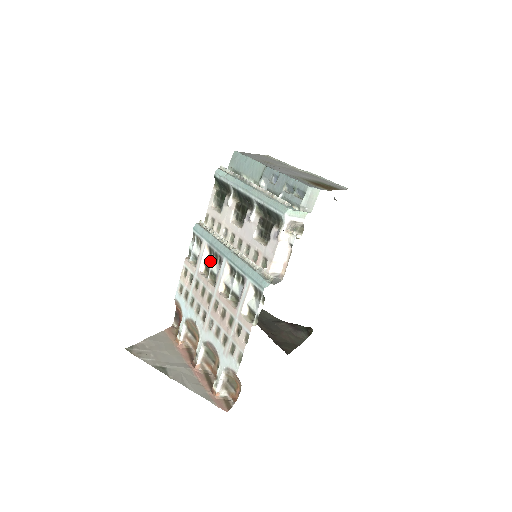
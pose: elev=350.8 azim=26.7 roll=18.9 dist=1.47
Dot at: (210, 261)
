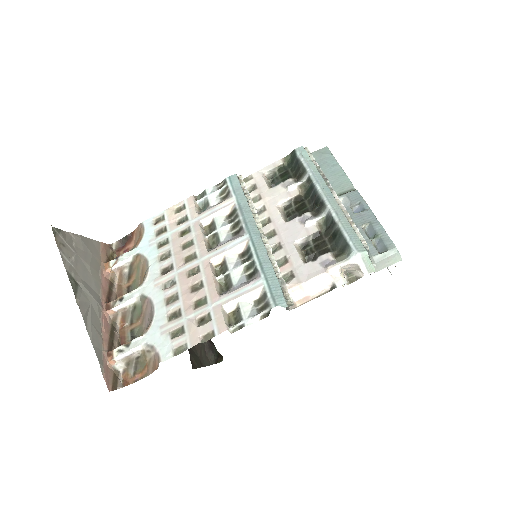
Dot at: (224, 223)
